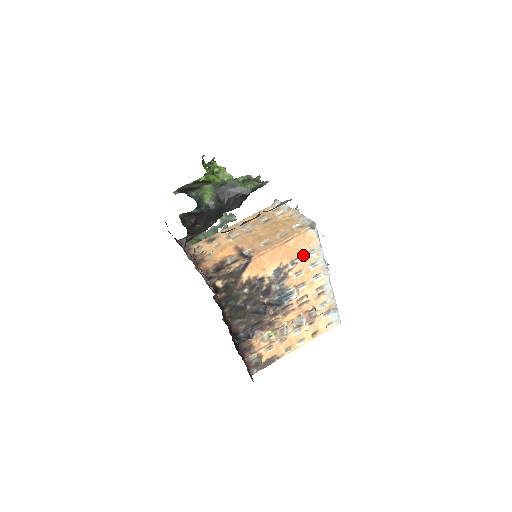
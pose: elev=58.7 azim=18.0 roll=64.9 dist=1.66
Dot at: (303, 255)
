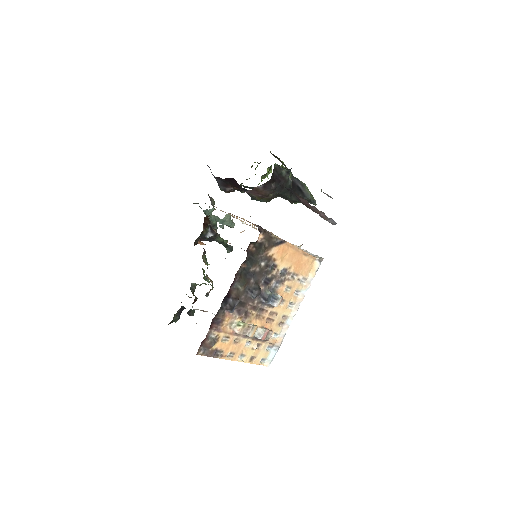
Dot at: (301, 276)
